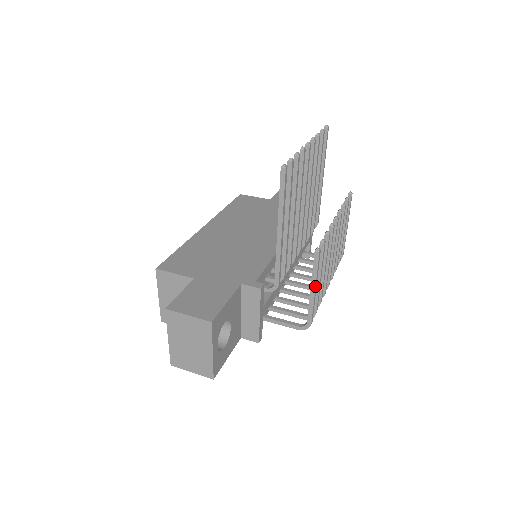
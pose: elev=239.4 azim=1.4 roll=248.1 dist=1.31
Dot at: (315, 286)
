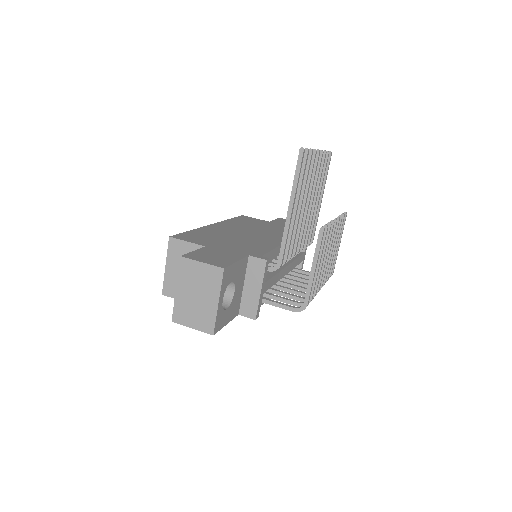
Dot at: (316, 264)
